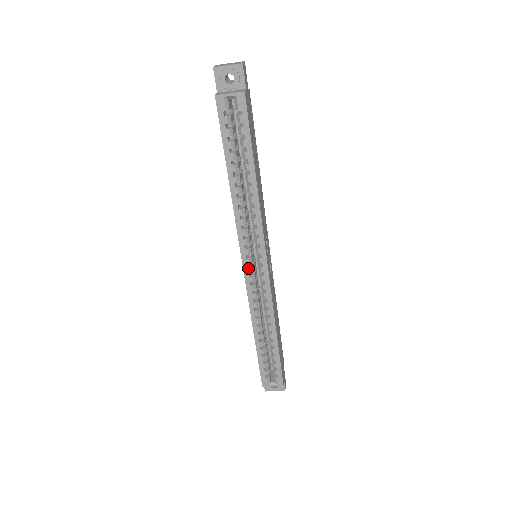
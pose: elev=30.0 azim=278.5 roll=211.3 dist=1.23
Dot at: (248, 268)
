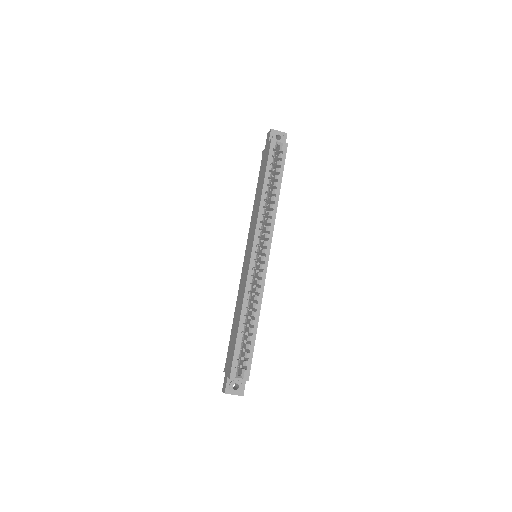
Dot at: (255, 255)
